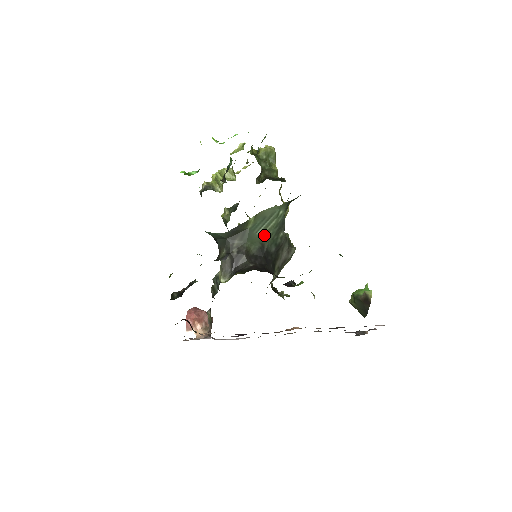
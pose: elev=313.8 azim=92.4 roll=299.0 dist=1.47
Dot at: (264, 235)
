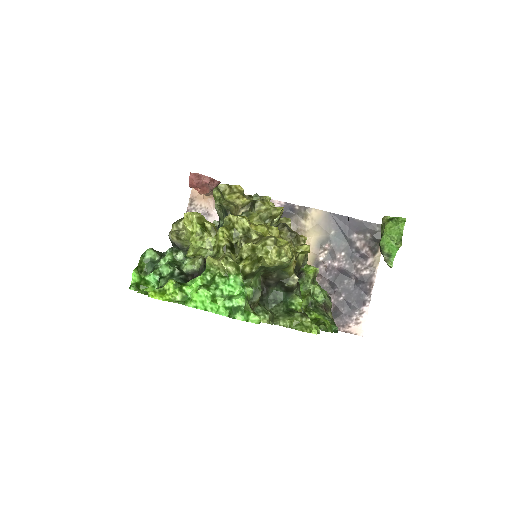
Dot at: occluded
